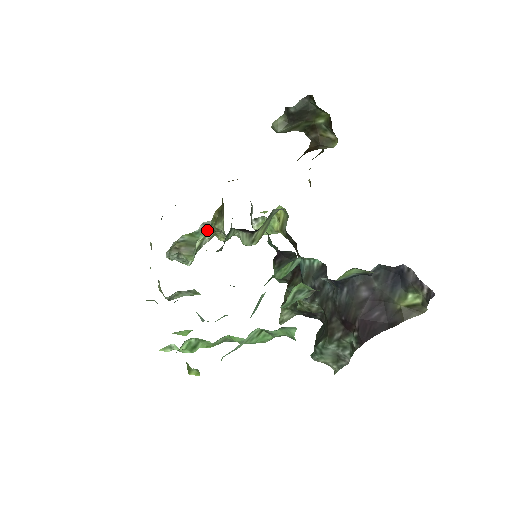
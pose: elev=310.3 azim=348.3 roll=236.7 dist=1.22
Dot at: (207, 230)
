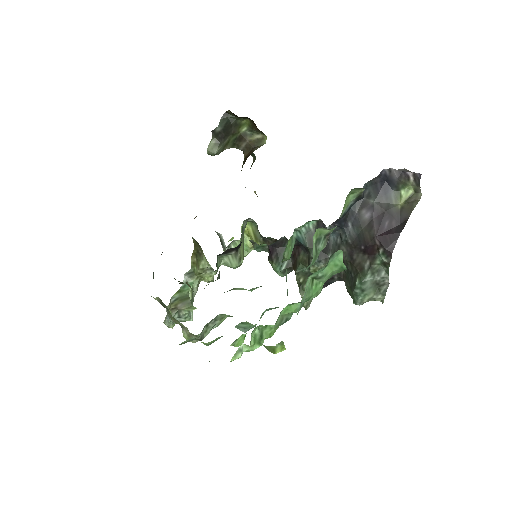
Dot at: (192, 278)
